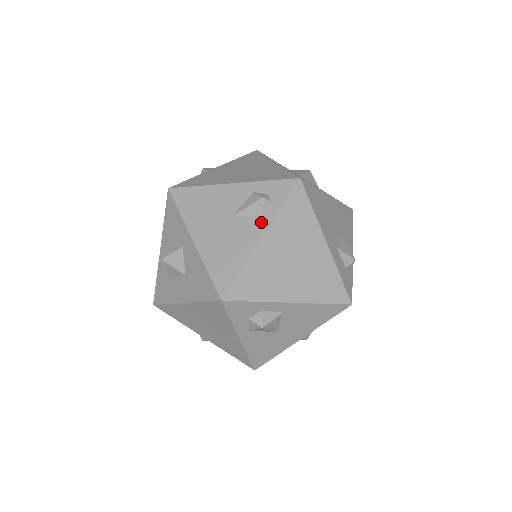
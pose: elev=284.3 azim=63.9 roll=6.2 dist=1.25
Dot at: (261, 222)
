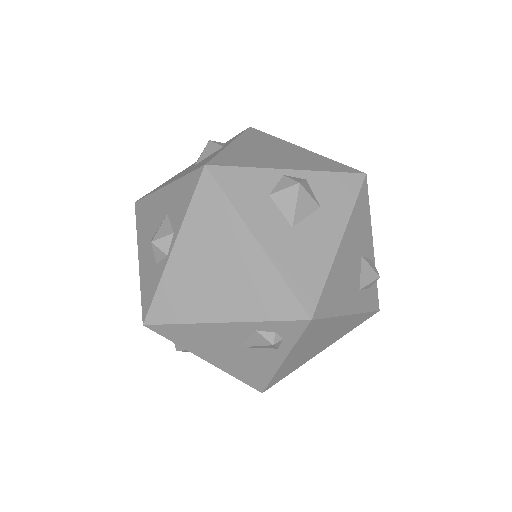
Dot at: (277, 352)
